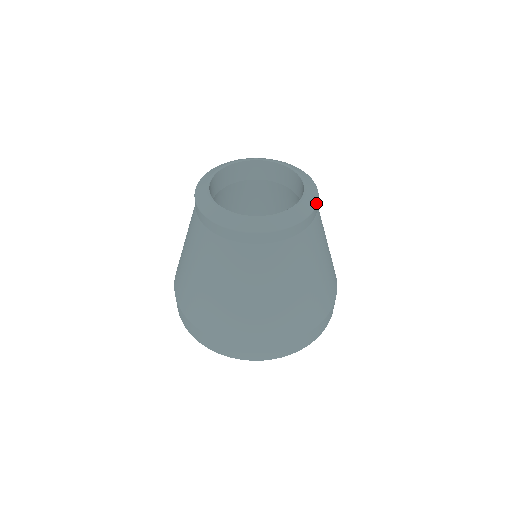
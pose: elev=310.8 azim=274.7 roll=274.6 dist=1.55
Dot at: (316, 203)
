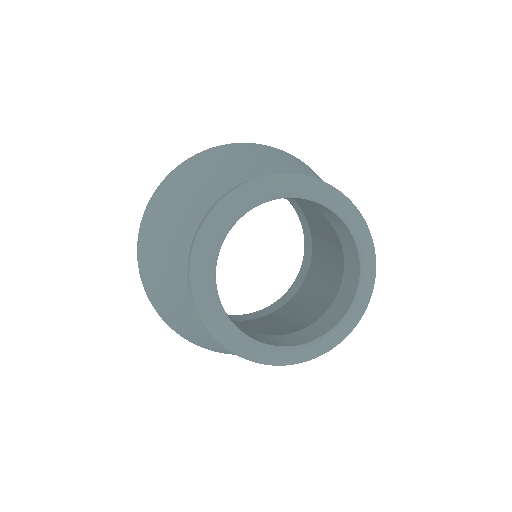
Dot at: (326, 352)
